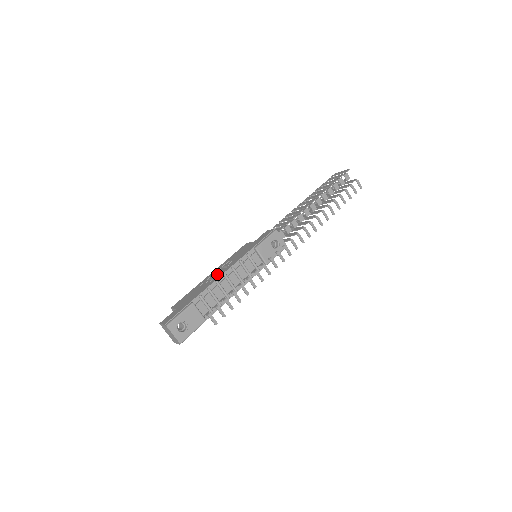
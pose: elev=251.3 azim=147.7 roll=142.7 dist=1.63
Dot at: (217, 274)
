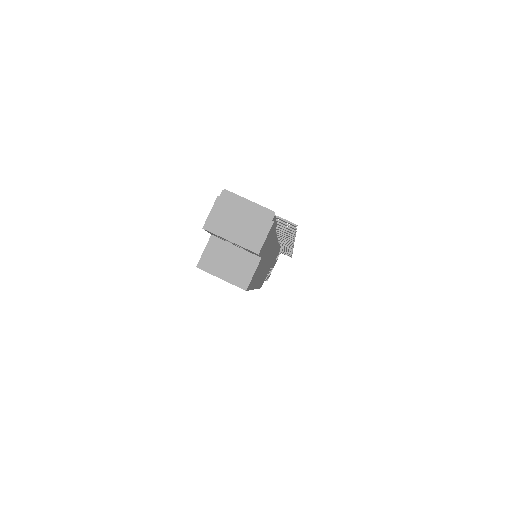
Dot at: occluded
